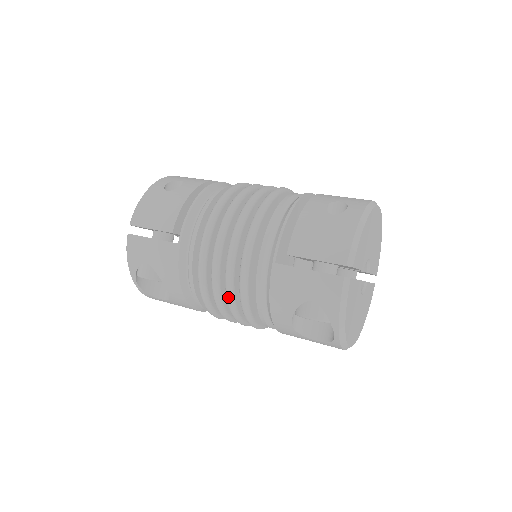
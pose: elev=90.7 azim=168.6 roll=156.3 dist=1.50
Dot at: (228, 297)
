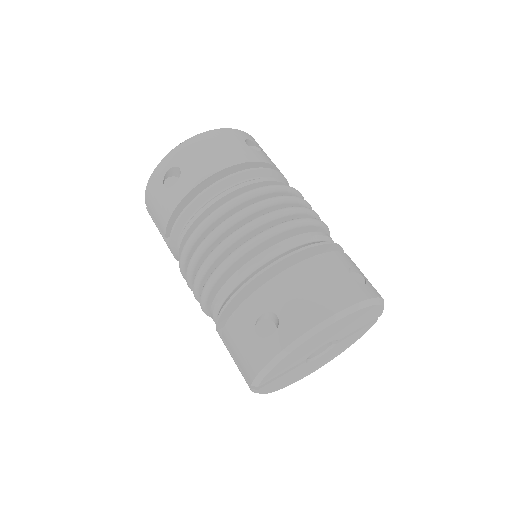
Dot at: occluded
